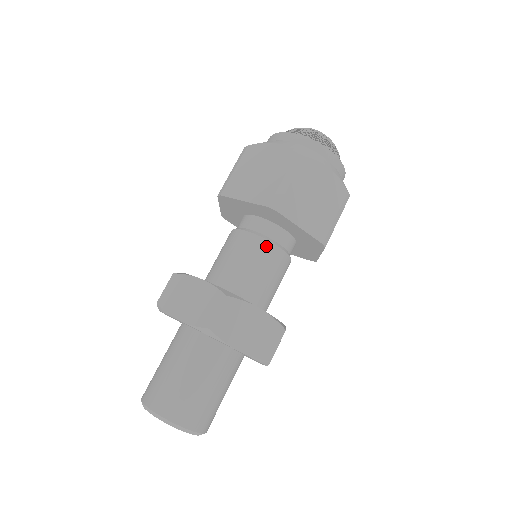
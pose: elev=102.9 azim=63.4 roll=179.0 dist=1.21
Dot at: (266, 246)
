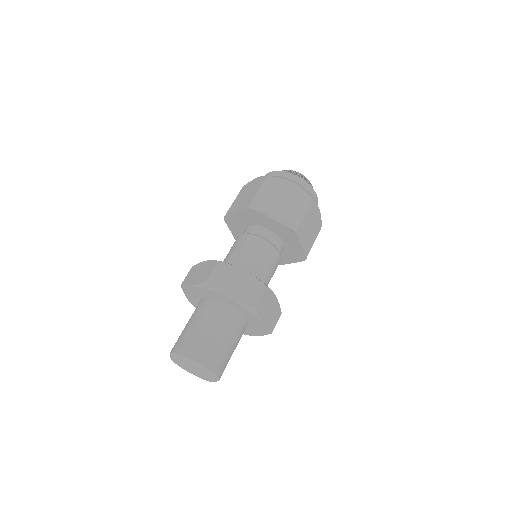
Dot at: (275, 253)
